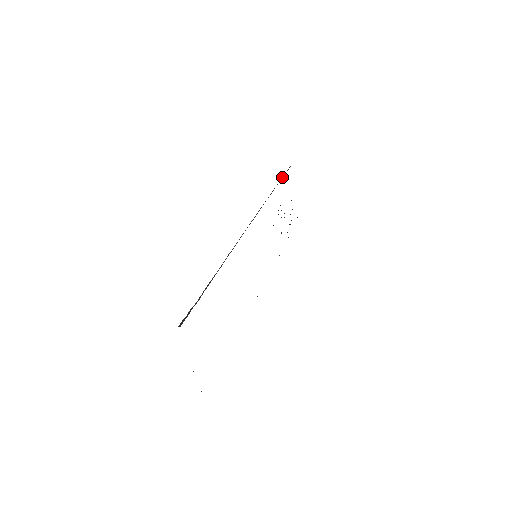
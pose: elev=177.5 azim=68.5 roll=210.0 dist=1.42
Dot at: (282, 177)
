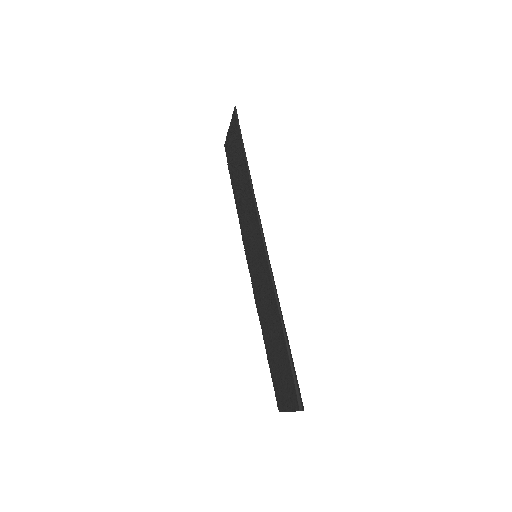
Dot at: (240, 135)
